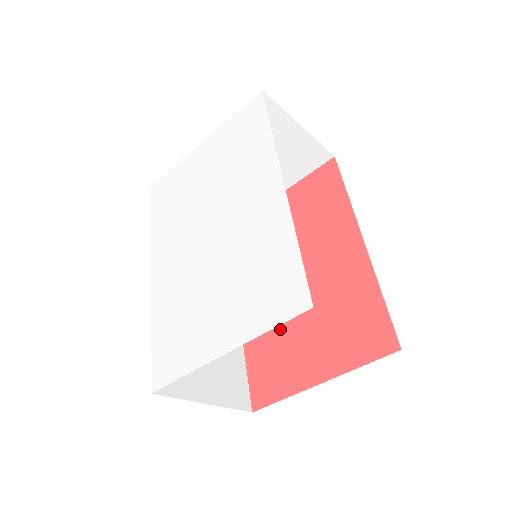
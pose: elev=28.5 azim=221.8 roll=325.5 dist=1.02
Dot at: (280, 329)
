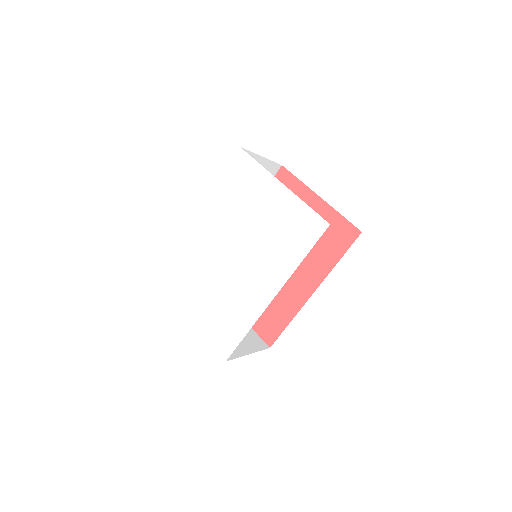
Dot at: occluded
